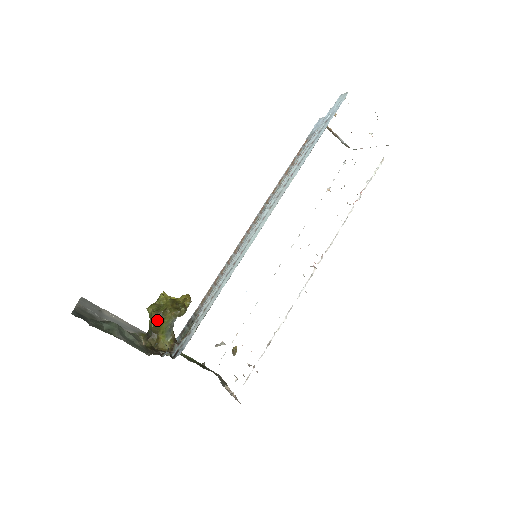
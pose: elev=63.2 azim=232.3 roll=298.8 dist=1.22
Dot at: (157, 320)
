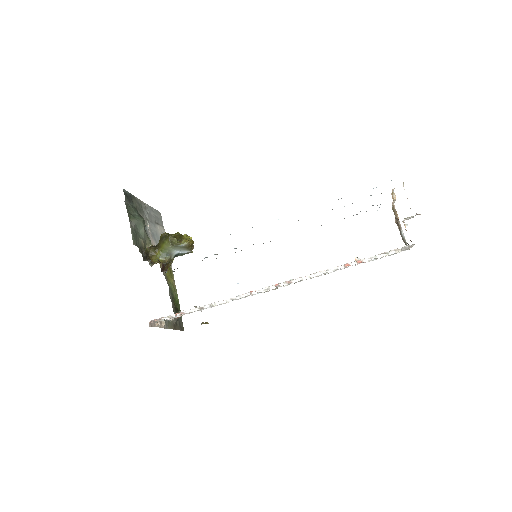
Dot at: (163, 238)
